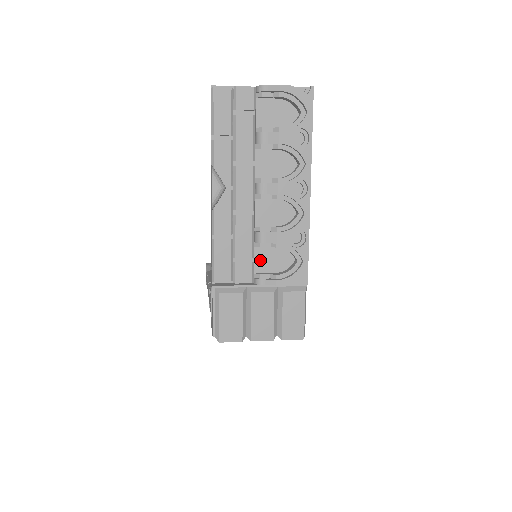
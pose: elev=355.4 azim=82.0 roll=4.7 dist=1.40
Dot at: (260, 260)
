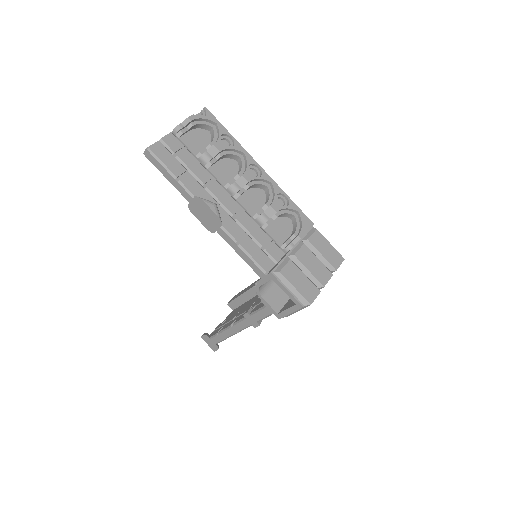
Dot at: (275, 235)
